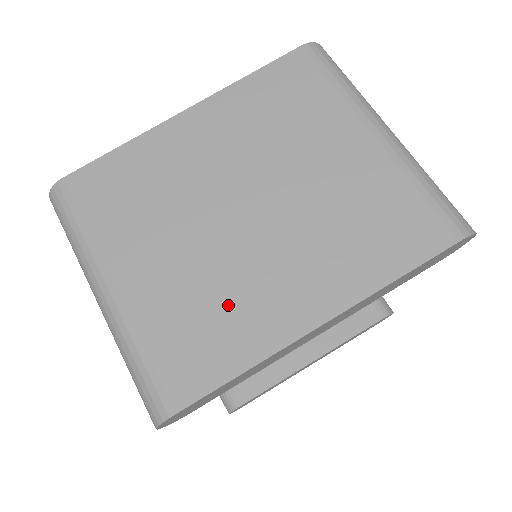
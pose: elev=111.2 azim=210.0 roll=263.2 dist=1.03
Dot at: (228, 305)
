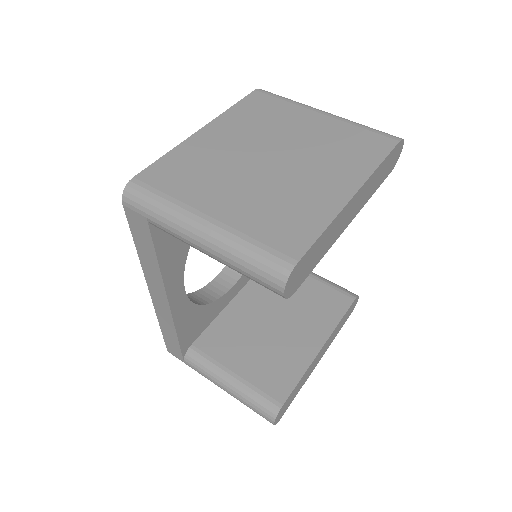
Dot at: (293, 202)
